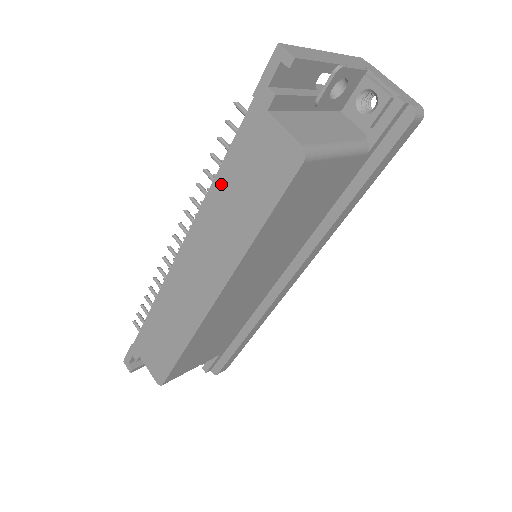
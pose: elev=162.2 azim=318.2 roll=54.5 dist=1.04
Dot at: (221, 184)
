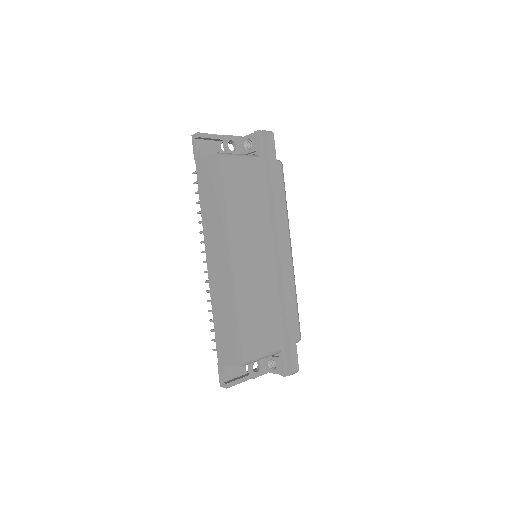
Dot at: (203, 205)
